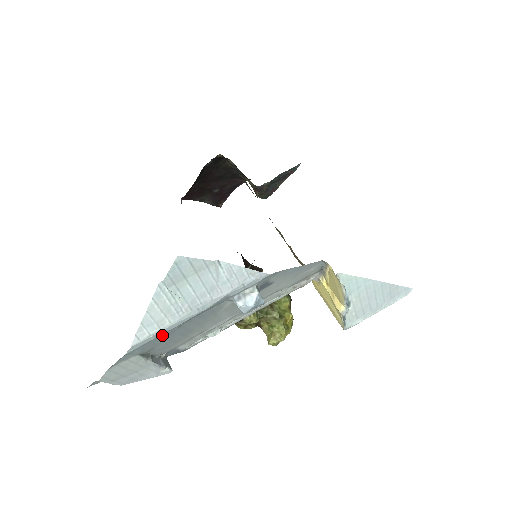
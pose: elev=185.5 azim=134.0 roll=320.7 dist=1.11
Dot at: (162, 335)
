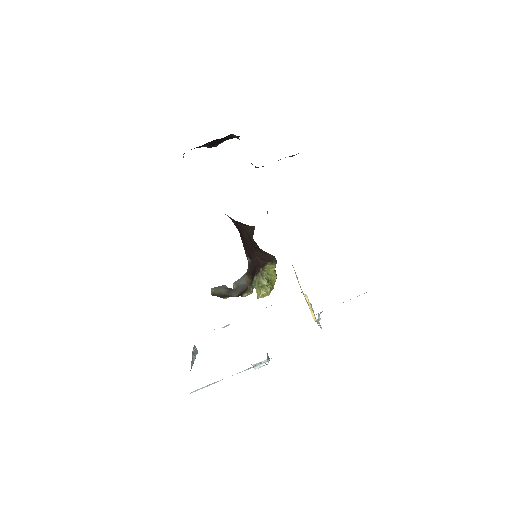
Dot at: occluded
